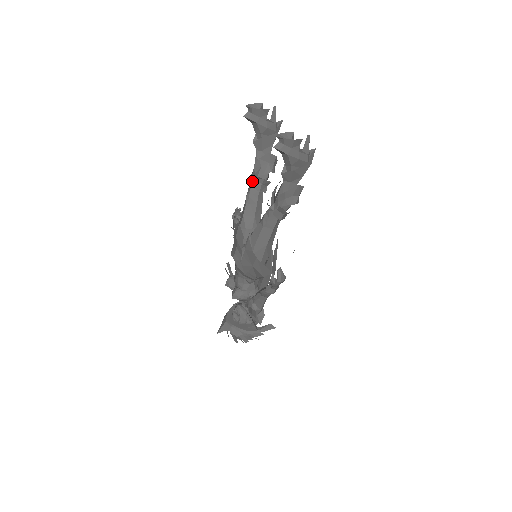
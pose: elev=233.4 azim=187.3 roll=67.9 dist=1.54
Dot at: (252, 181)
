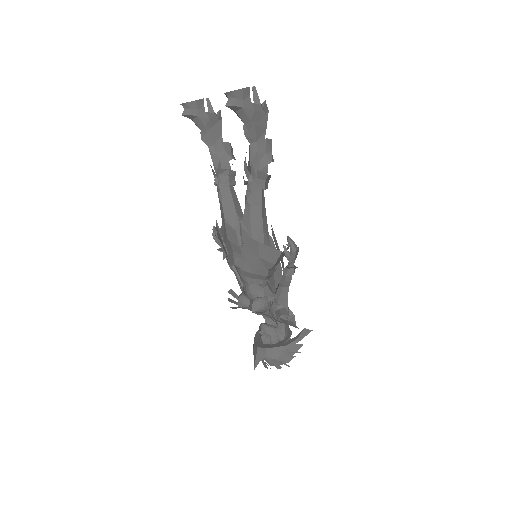
Dot at: (217, 178)
